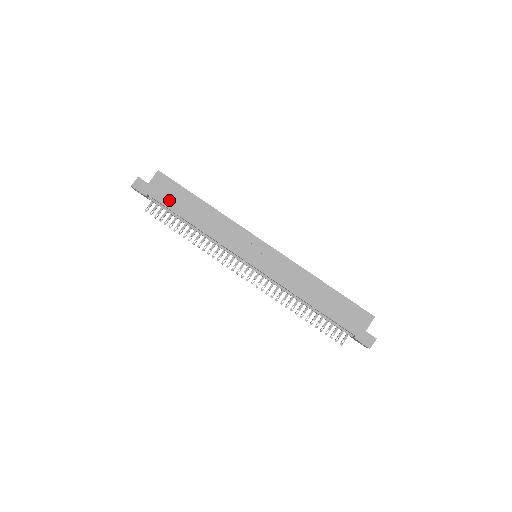
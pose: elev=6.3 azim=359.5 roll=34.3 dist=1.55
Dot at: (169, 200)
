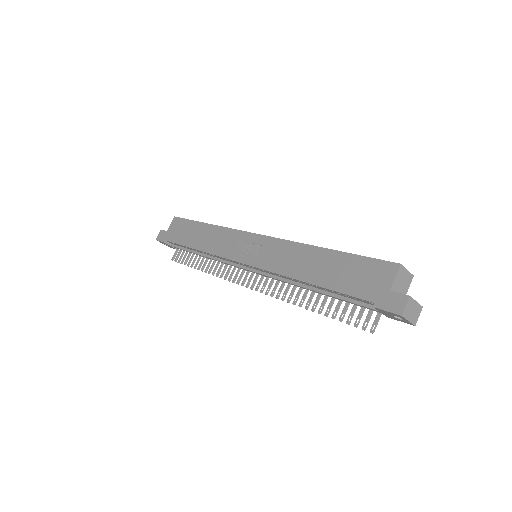
Dot at: (180, 237)
